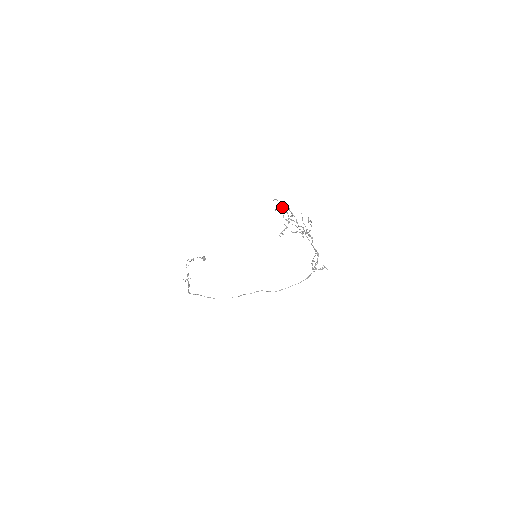
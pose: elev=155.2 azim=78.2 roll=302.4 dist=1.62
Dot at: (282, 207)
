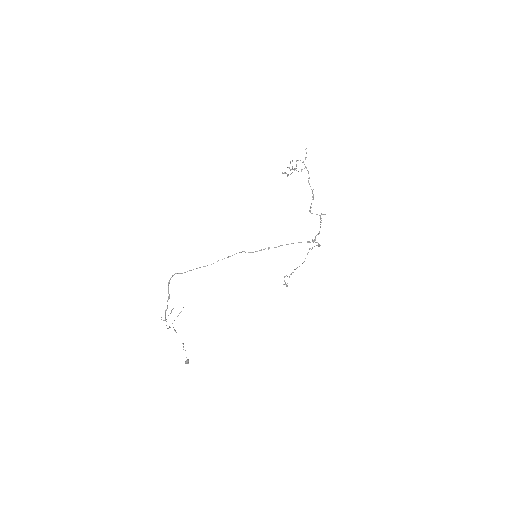
Dot at: (287, 167)
